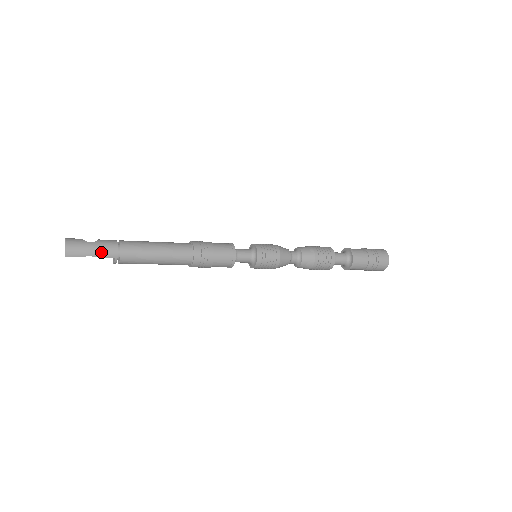
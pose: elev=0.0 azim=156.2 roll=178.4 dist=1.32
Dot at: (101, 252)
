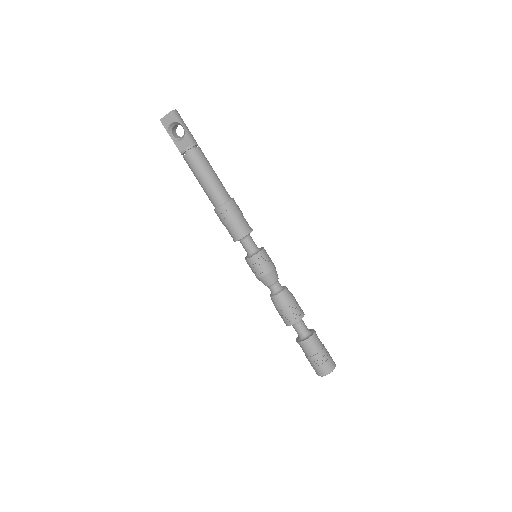
Dot at: (189, 133)
